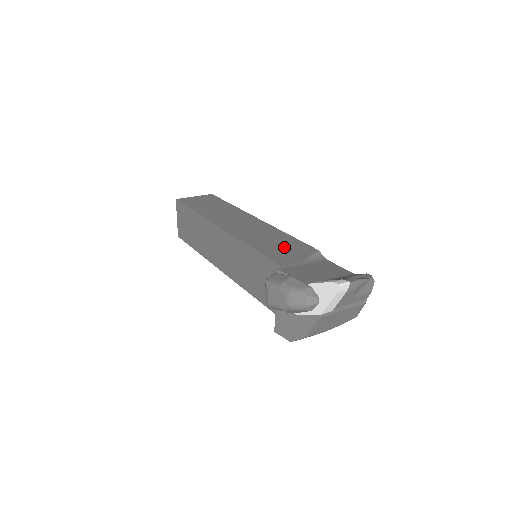
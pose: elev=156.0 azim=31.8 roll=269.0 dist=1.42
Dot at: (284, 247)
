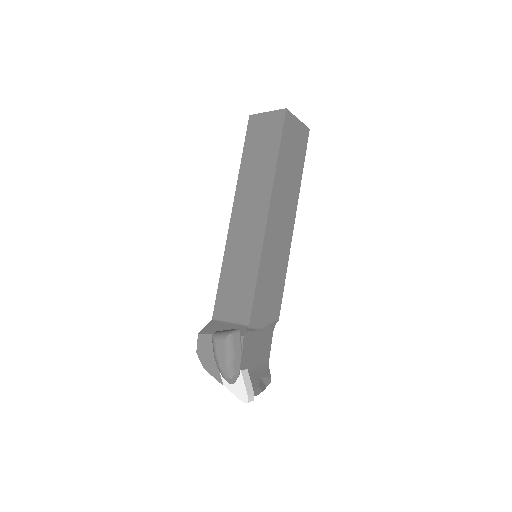
Dot at: (270, 296)
